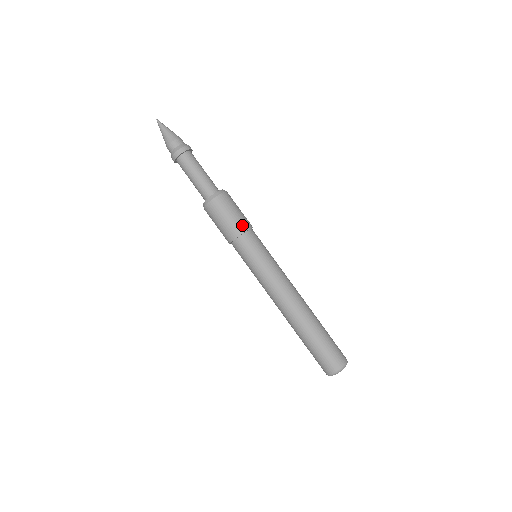
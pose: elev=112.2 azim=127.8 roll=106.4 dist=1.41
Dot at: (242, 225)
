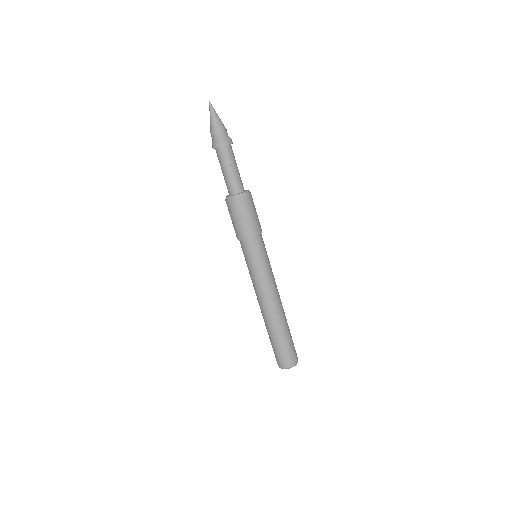
Dot at: (260, 225)
